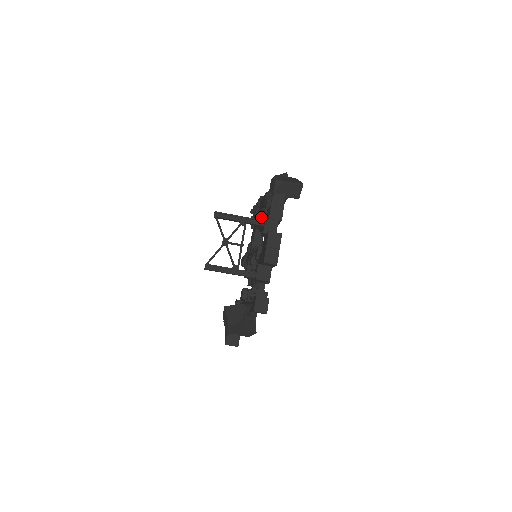
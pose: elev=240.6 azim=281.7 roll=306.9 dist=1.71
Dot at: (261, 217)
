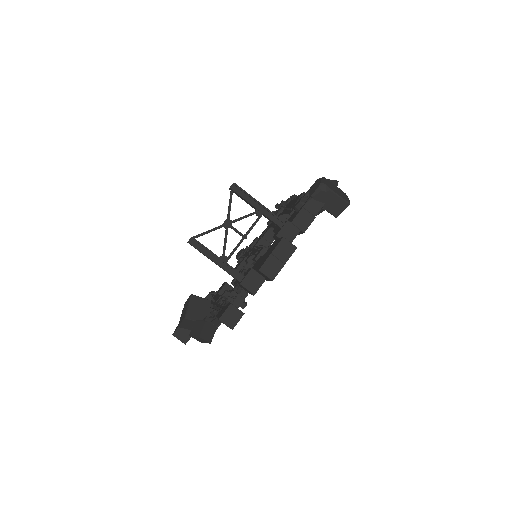
Dot at: (283, 216)
